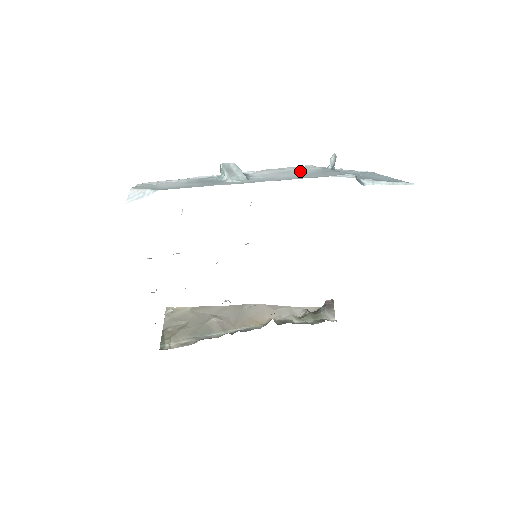
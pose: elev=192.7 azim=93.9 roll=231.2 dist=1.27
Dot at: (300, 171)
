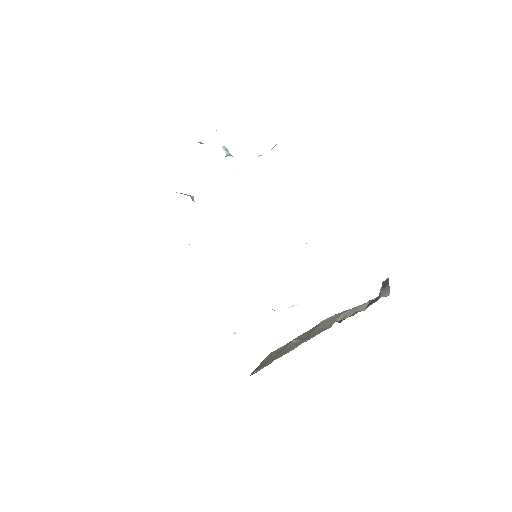
Dot at: occluded
